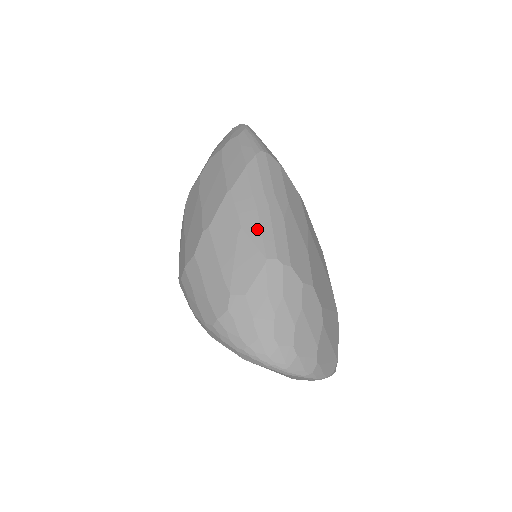
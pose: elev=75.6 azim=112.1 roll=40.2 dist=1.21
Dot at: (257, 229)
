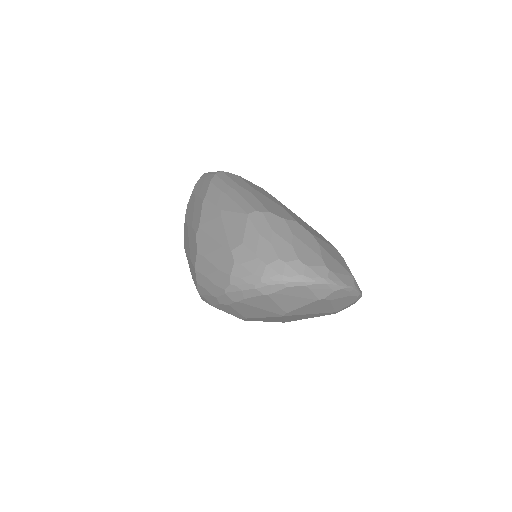
Dot at: (233, 204)
